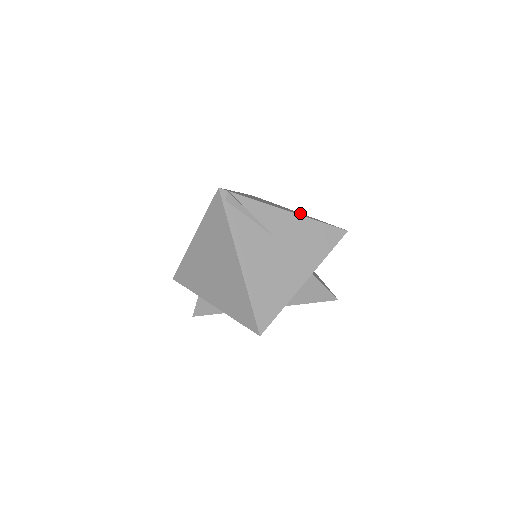
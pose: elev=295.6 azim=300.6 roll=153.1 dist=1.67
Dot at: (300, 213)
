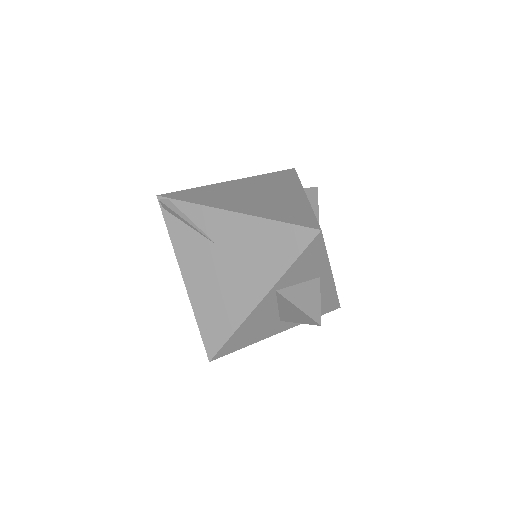
Dot at: (297, 199)
